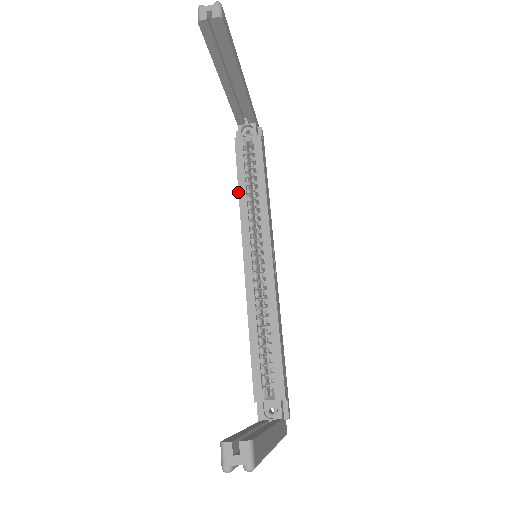
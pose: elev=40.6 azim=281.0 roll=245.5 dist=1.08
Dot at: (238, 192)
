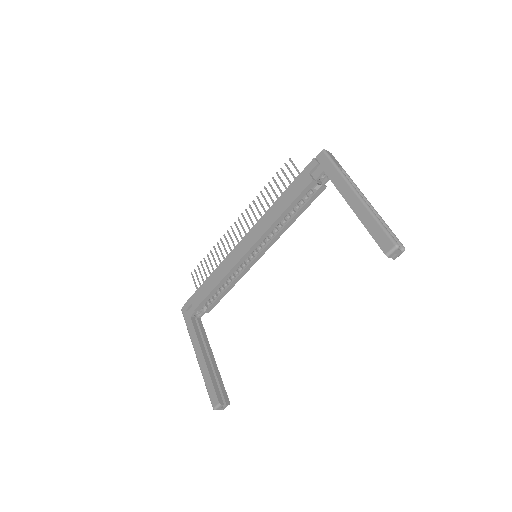
Dot at: (281, 215)
